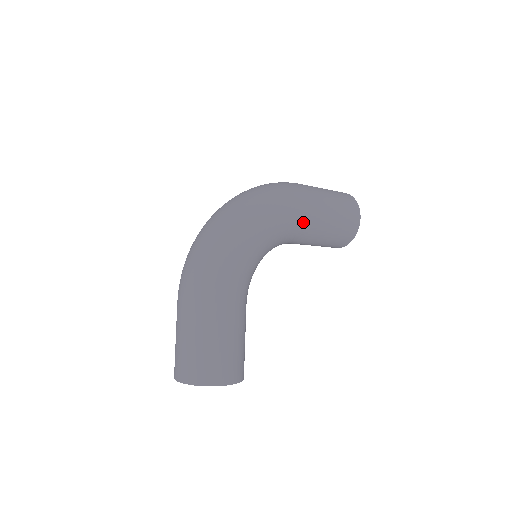
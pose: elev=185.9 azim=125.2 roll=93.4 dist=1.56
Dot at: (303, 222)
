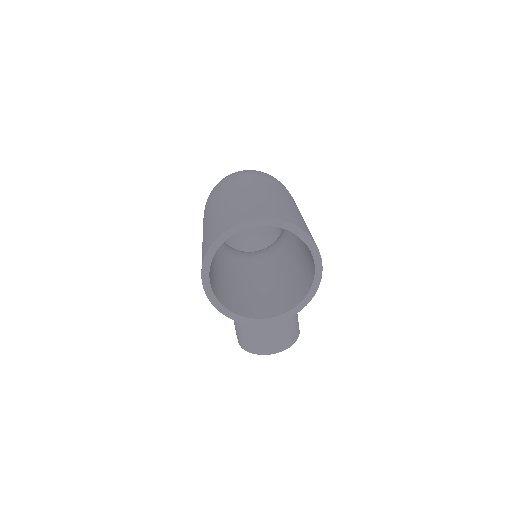
Dot at: occluded
